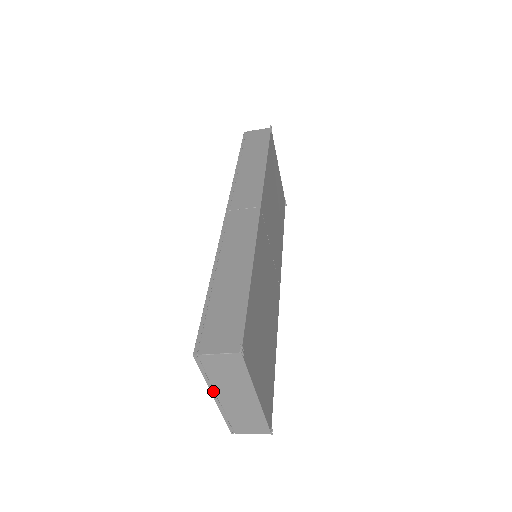
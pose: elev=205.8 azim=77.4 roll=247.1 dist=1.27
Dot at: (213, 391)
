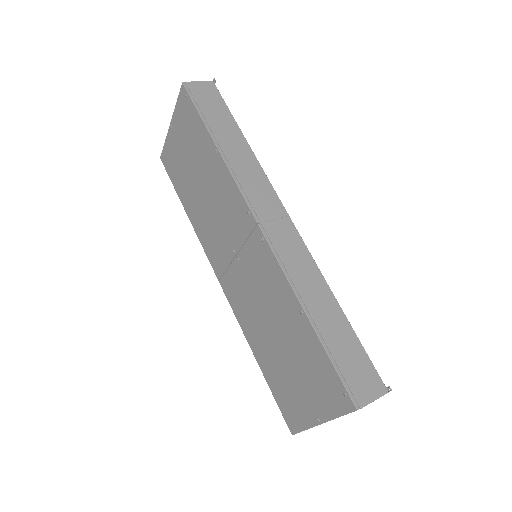
Dot at: occluded
